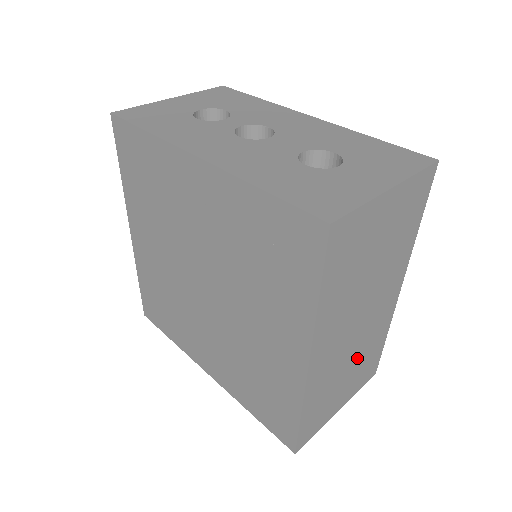
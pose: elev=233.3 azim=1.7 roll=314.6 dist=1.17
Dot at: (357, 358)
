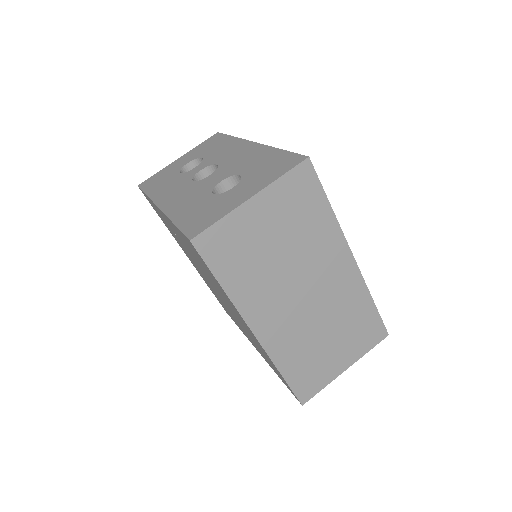
Dot at: (334, 324)
